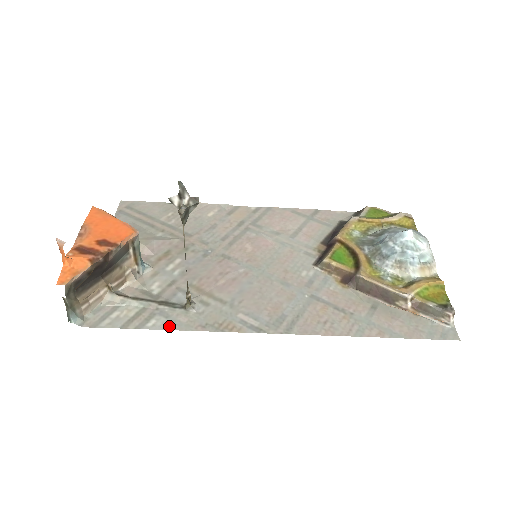
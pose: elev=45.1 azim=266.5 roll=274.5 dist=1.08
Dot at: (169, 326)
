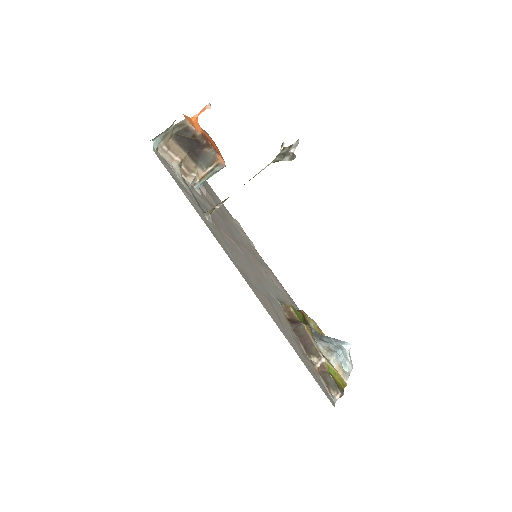
Dot at: (191, 202)
